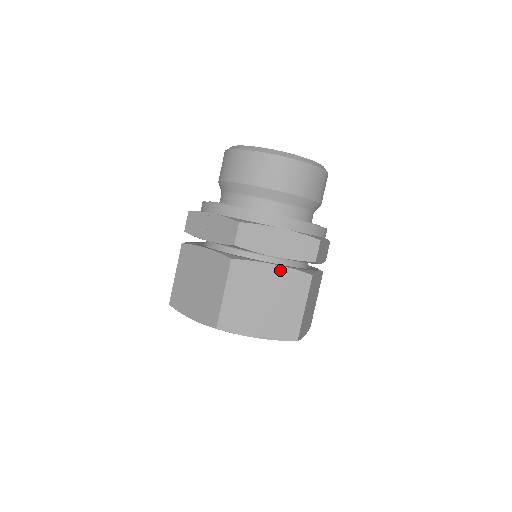
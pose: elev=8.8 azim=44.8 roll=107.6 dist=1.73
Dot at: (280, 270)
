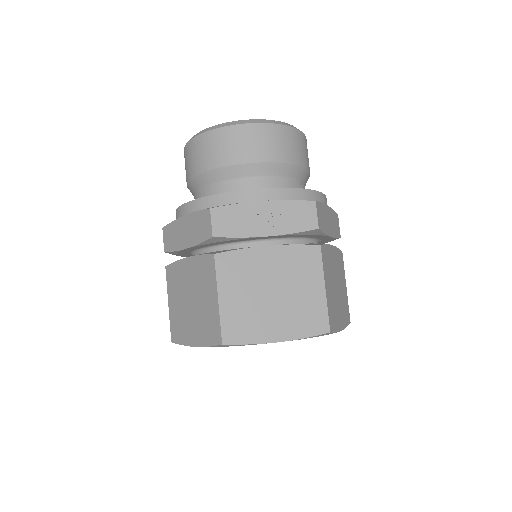
Dot at: (334, 251)
